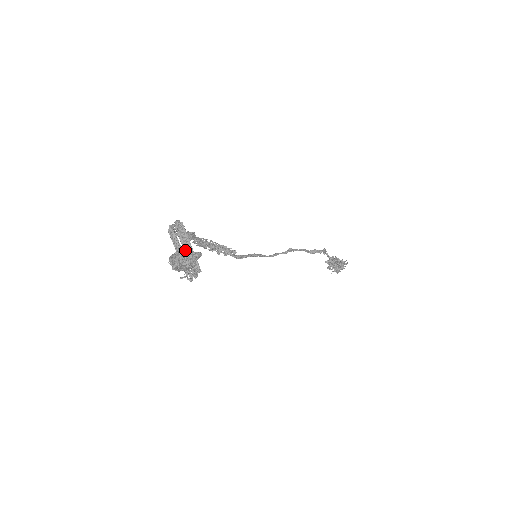
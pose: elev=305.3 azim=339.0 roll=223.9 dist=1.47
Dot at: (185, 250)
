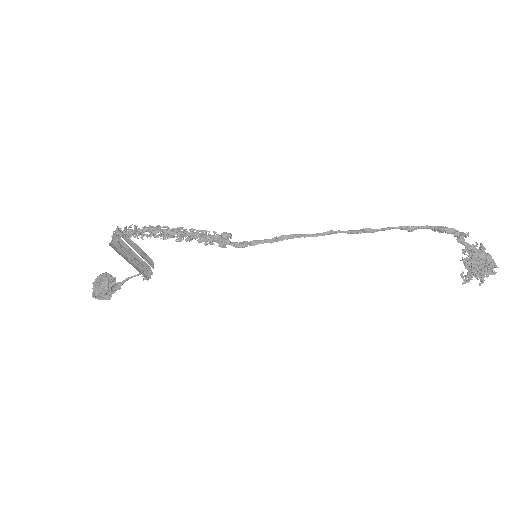
Dot at: (100, 285)
